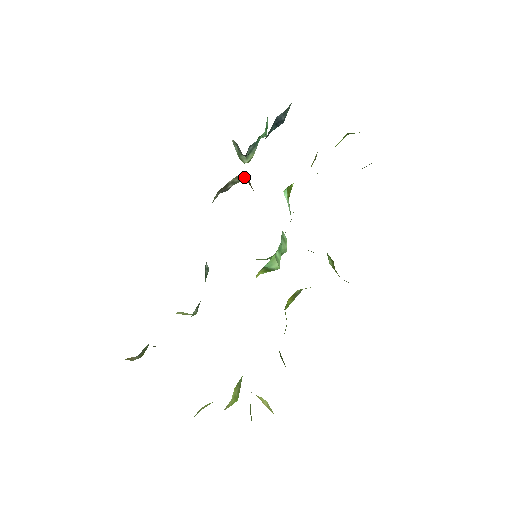
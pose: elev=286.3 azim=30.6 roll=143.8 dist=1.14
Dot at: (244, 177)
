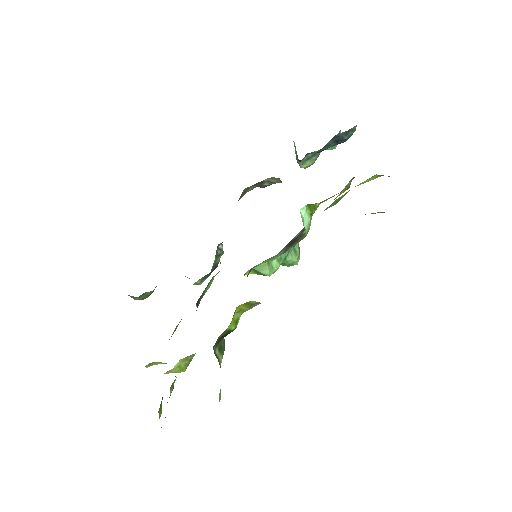
Dot at: occluded
